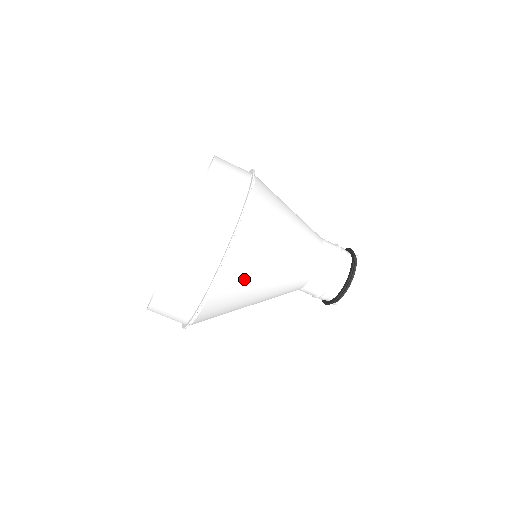
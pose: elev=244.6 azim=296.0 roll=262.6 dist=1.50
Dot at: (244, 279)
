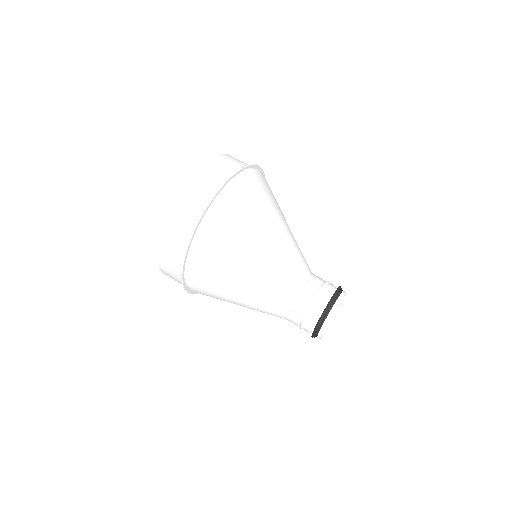
Dot at: (256, 202)
